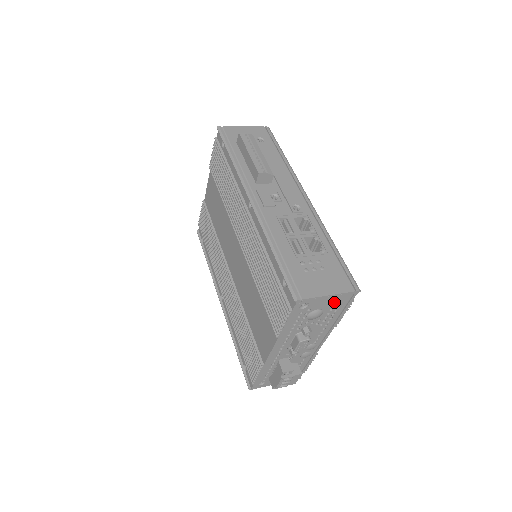
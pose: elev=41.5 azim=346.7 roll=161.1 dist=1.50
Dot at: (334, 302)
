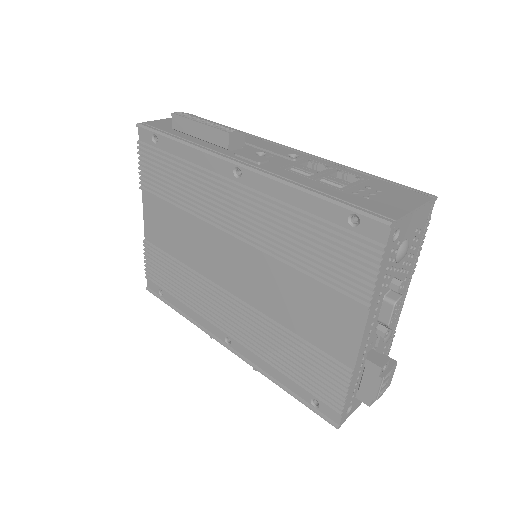
Dot at: (417, 223)
